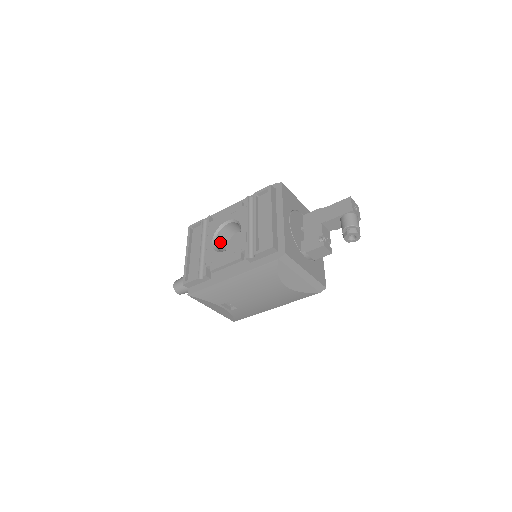
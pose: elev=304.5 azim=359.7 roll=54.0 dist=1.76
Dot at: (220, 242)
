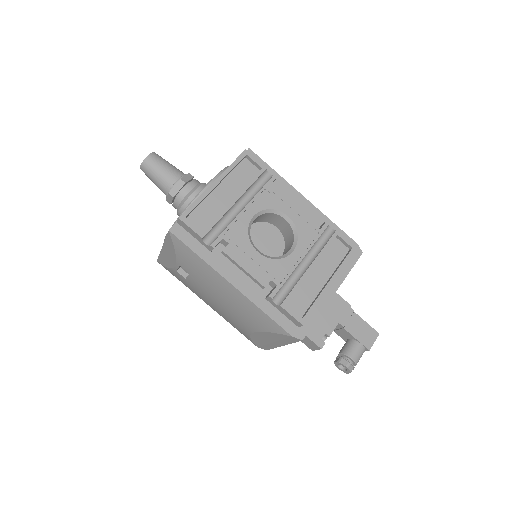
Dot at: (256, 219)
